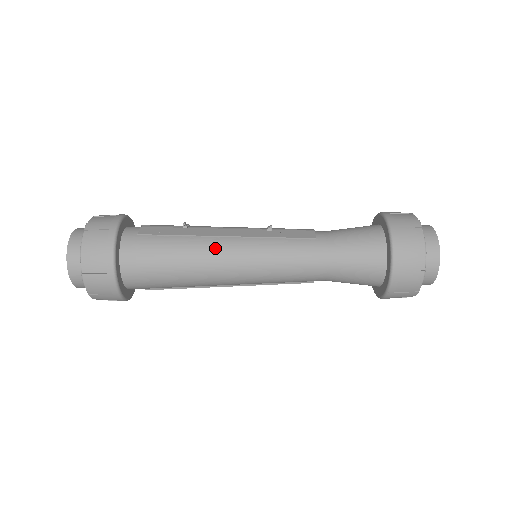
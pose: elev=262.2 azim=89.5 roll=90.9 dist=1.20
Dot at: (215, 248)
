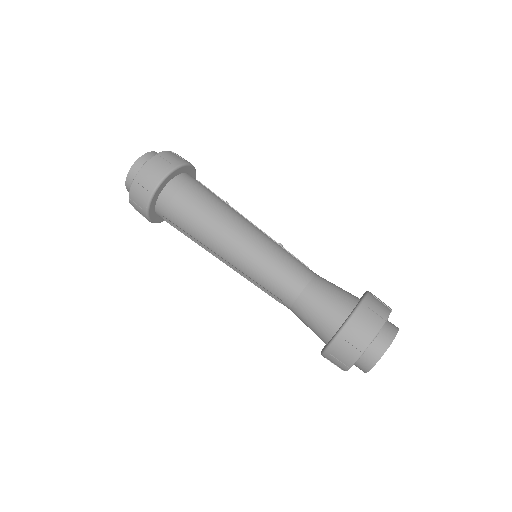
Dot at: (239, 218)
